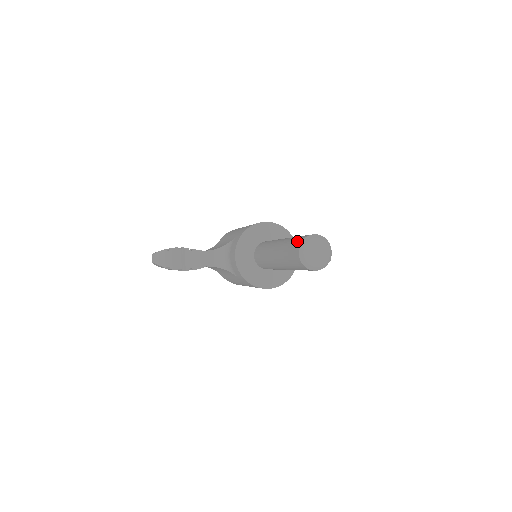
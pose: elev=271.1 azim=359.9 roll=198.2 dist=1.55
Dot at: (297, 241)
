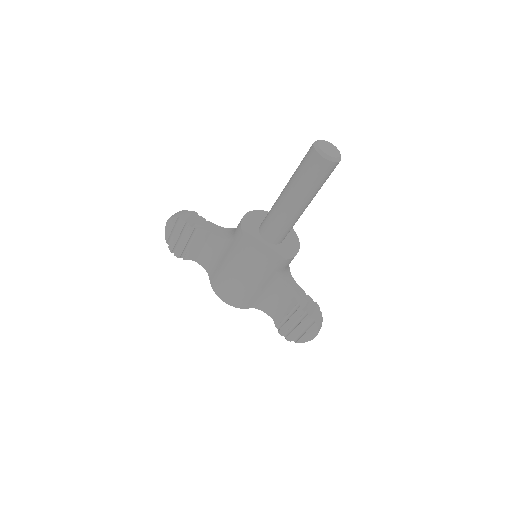
Dot at: occluded
